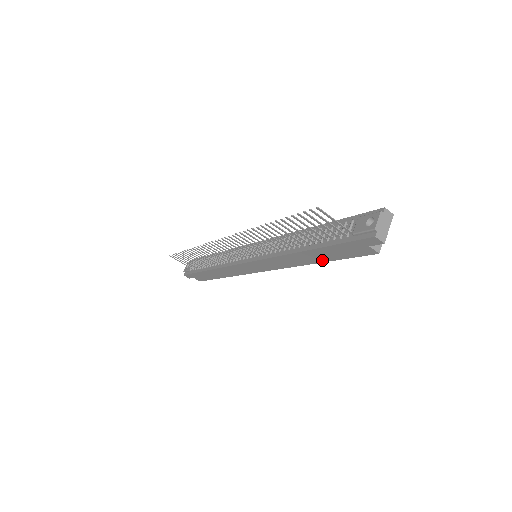
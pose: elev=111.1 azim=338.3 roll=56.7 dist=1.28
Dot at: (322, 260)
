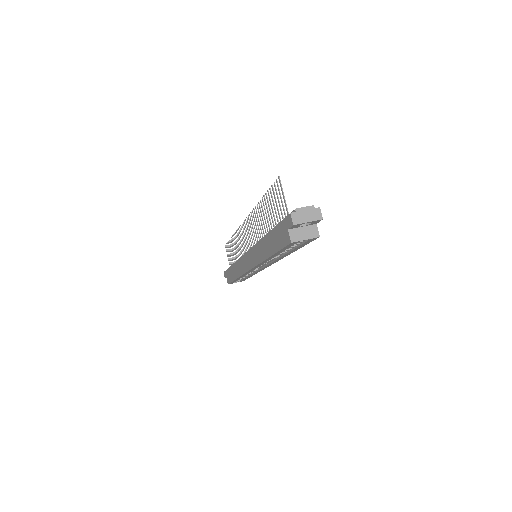
Dot at: (271, 252)
